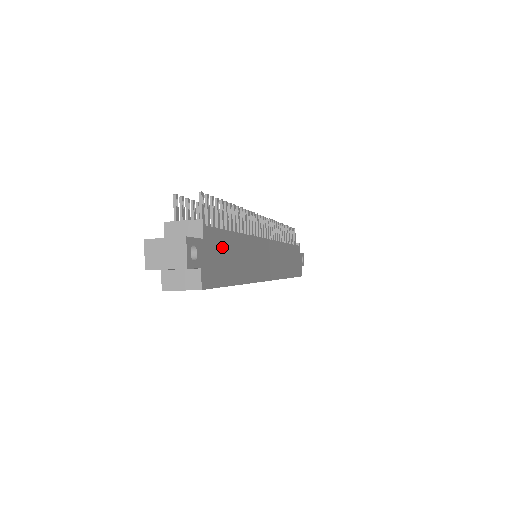
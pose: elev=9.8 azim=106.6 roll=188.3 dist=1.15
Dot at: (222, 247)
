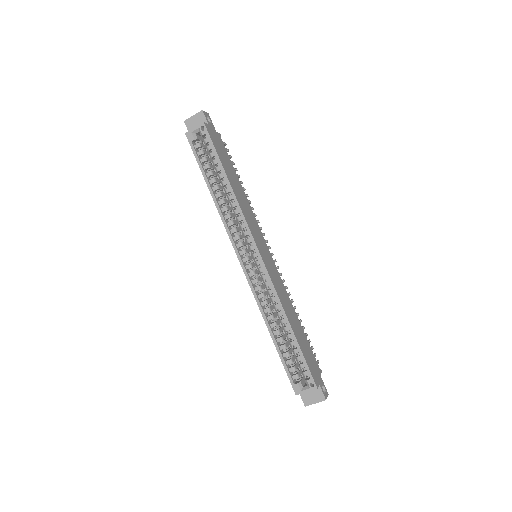
Dot at: (225, 155)
